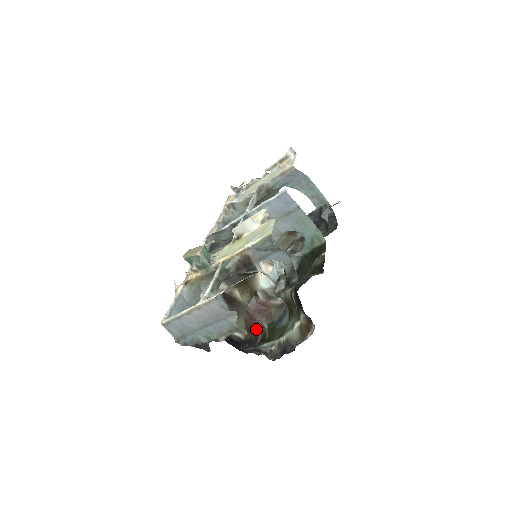
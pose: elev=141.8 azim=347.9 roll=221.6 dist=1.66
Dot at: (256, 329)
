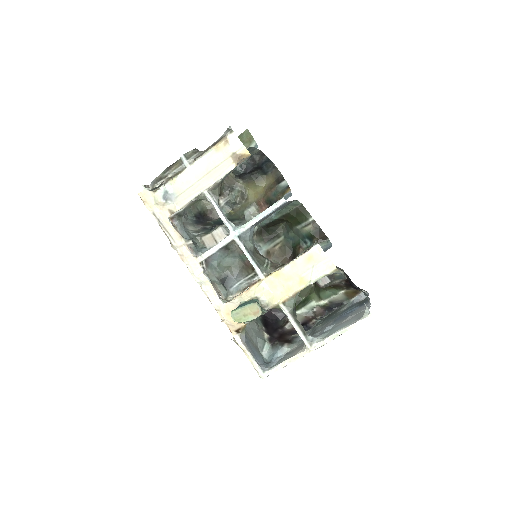
Dot at: occluded
